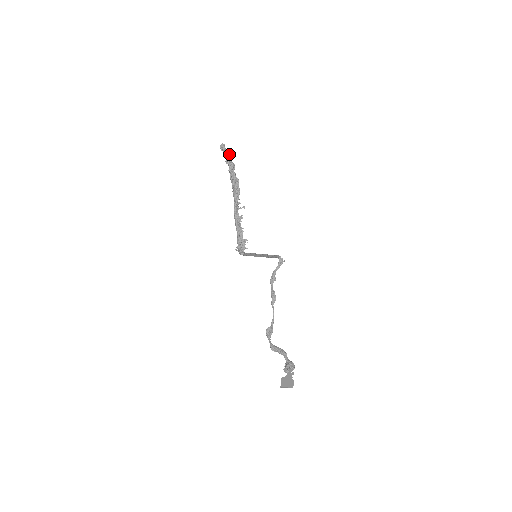
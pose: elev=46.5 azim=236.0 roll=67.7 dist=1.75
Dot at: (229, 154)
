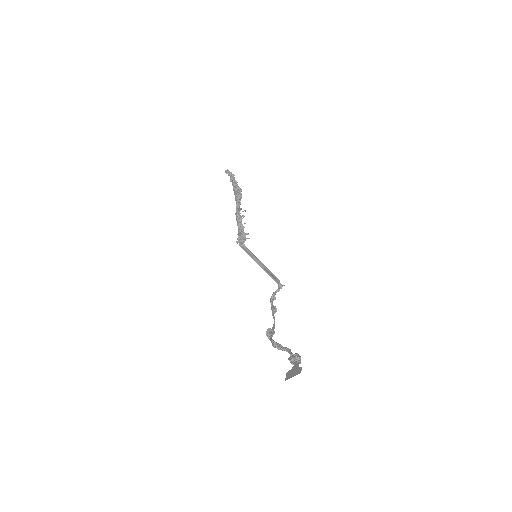
Dot at: (233, 174)
